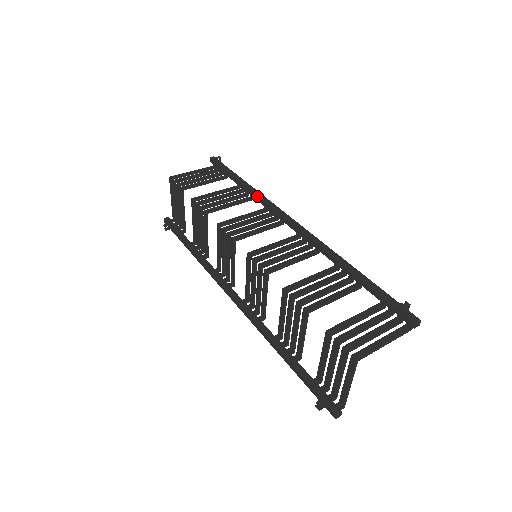
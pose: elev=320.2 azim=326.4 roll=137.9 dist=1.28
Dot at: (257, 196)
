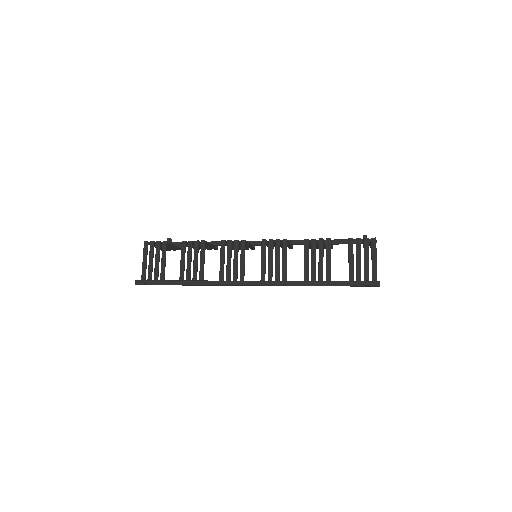
Dot at: occluded
